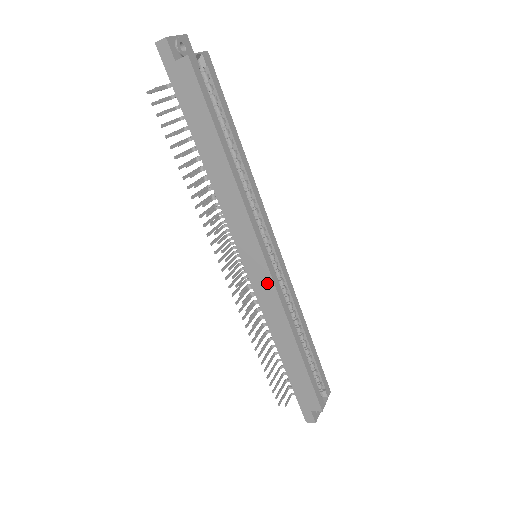
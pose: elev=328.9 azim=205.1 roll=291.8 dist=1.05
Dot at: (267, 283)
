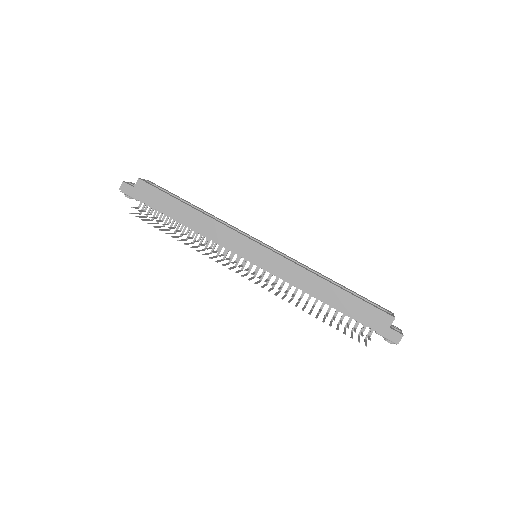
Dot at: (273, 258)
